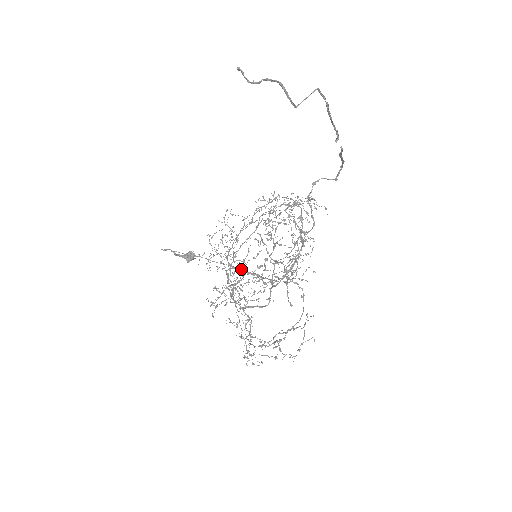
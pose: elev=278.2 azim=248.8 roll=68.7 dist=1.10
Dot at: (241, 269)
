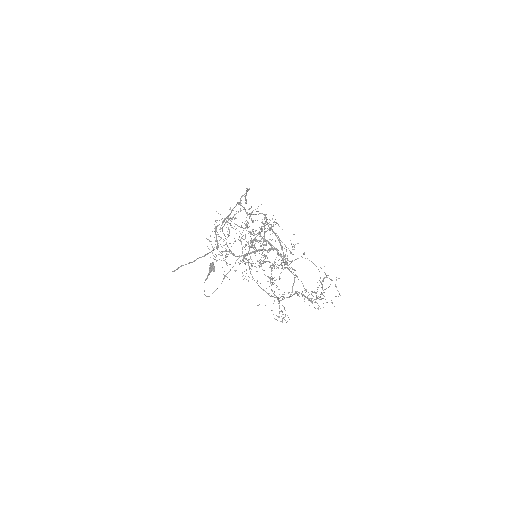
Dot at: (249, 253)
